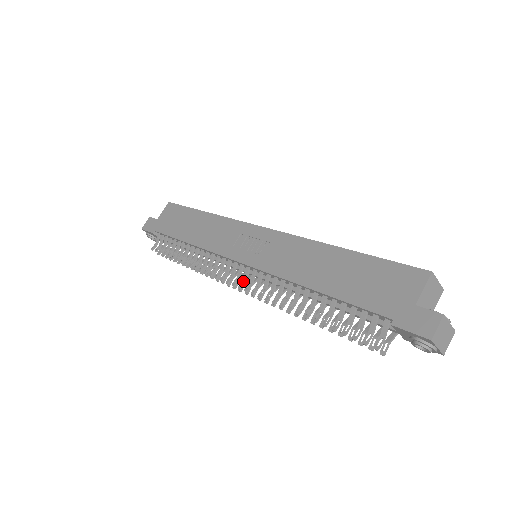
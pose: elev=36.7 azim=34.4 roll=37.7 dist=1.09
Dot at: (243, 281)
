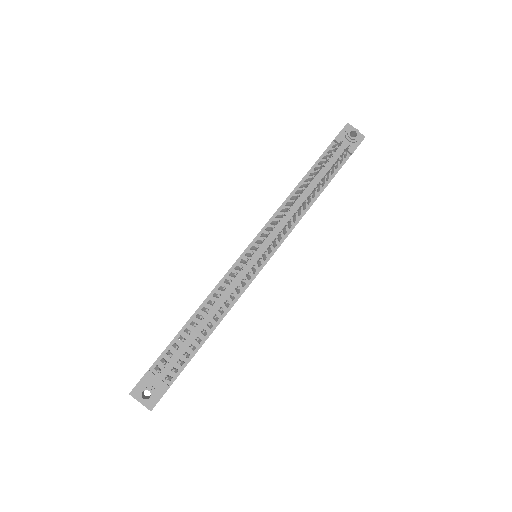
Dot at: (261, 243)
